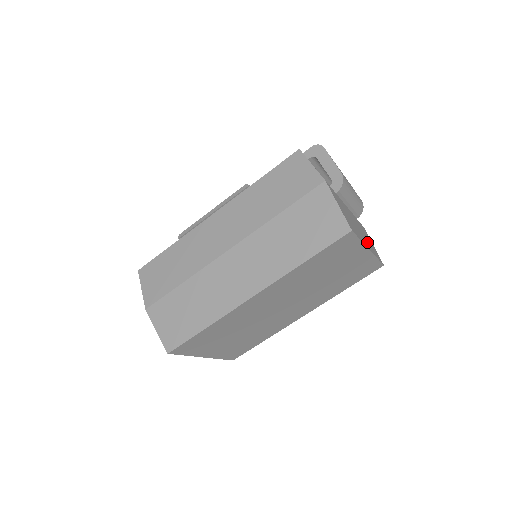
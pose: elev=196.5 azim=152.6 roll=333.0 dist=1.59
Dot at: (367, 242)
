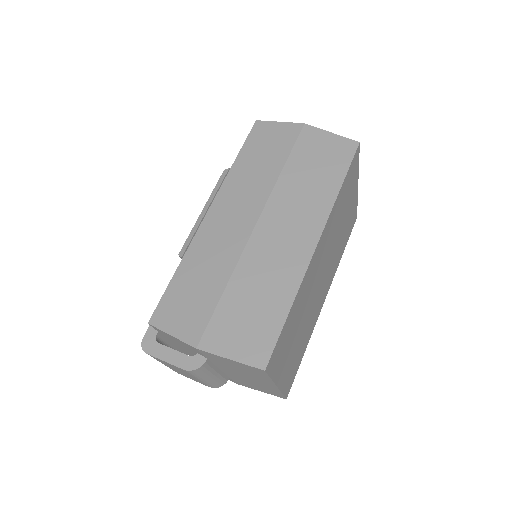
Dot at: occluded
